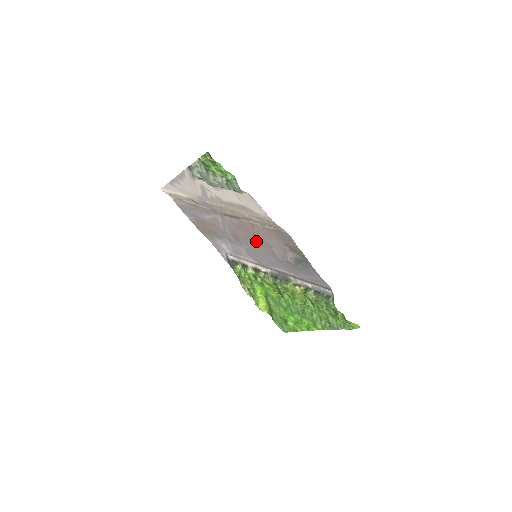
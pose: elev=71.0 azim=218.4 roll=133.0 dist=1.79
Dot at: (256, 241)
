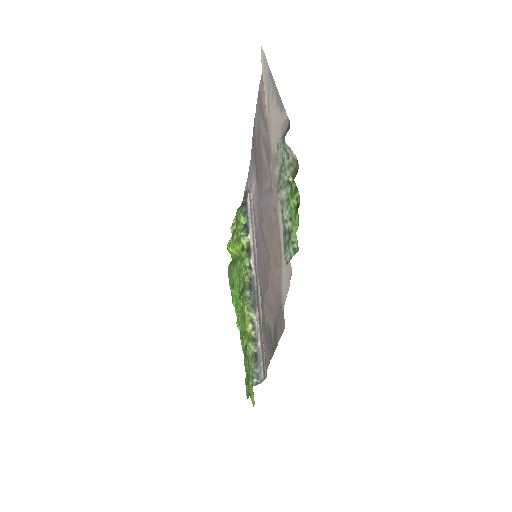
Dot at: (266, 260)
